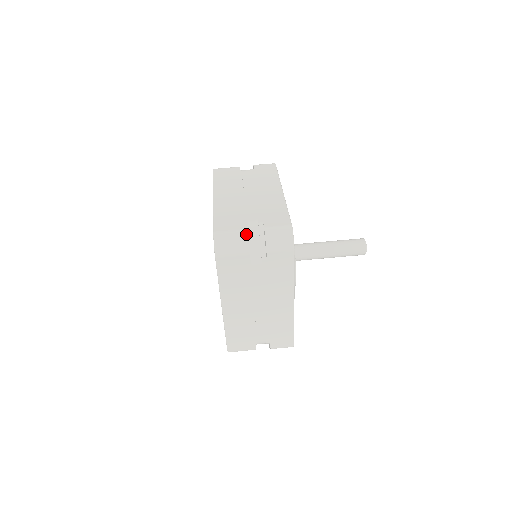
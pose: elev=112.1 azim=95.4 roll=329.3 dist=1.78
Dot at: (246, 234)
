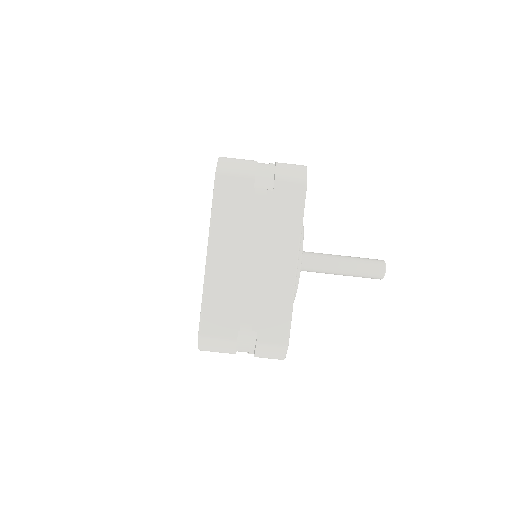
Dot at: (235, 344)
